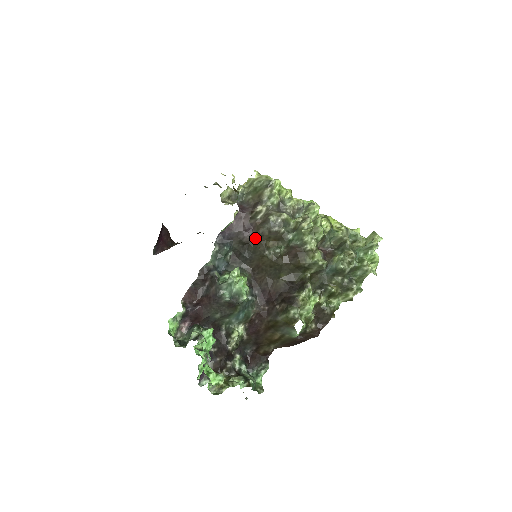
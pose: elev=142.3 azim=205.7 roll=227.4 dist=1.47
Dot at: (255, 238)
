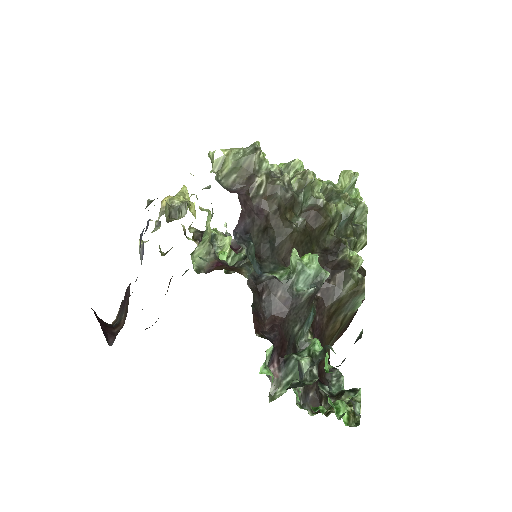
Dot at: (271, 218)
